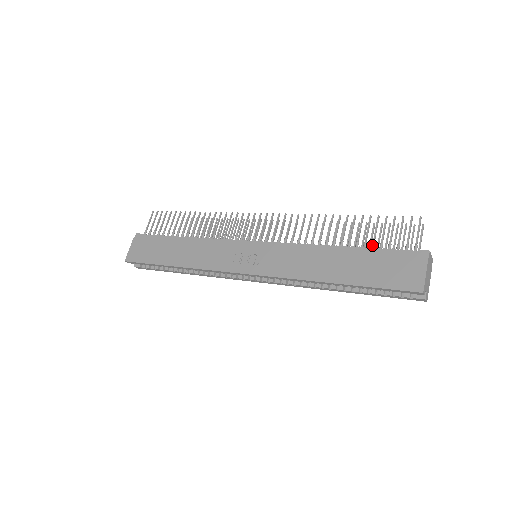
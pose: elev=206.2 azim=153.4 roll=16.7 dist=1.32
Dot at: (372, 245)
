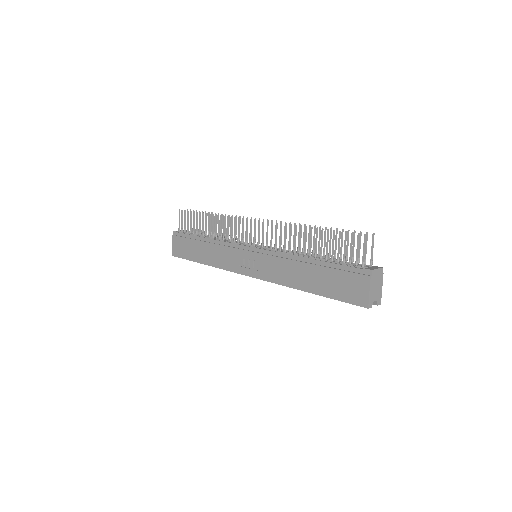
Dot at: (331, 259)
